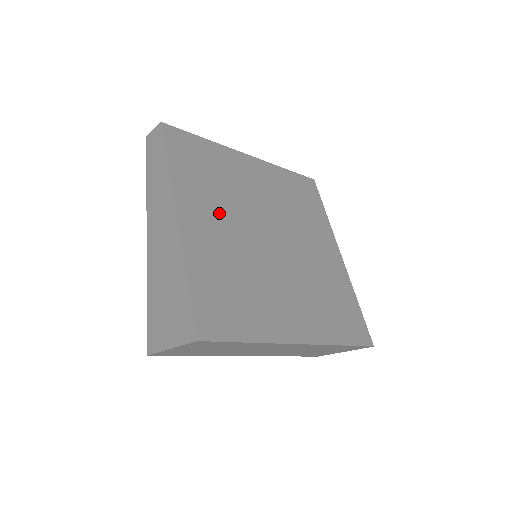
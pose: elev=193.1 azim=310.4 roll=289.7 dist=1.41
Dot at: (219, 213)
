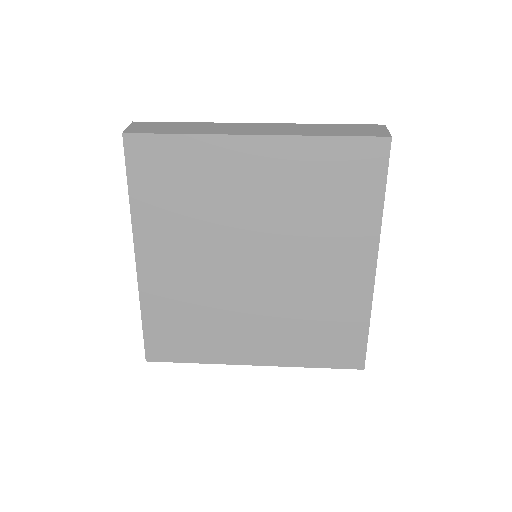
Dot at: (186, 244)
